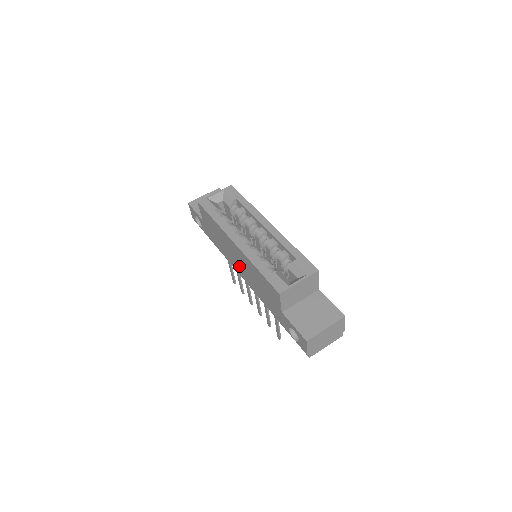
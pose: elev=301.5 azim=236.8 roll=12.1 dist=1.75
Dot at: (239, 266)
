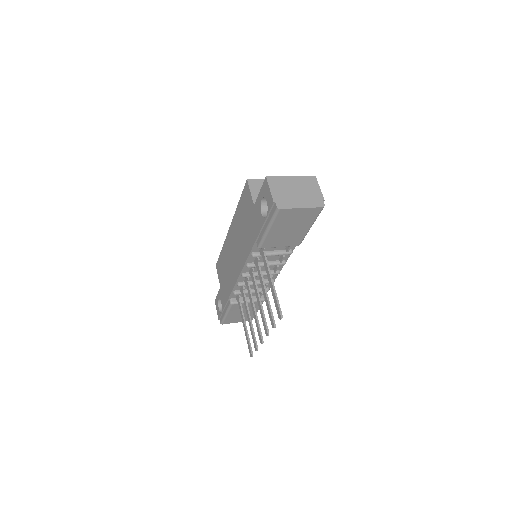
Dot at: (236, 258)
